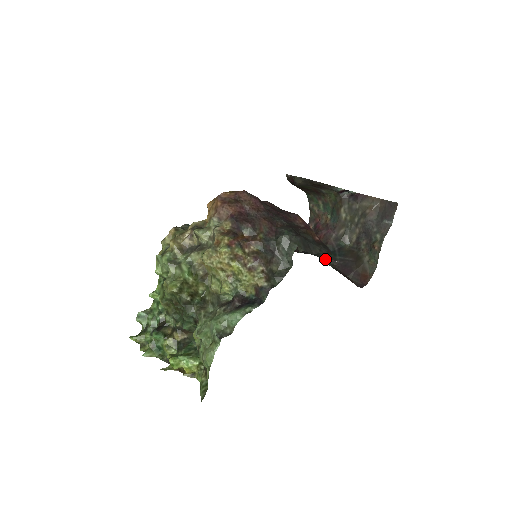
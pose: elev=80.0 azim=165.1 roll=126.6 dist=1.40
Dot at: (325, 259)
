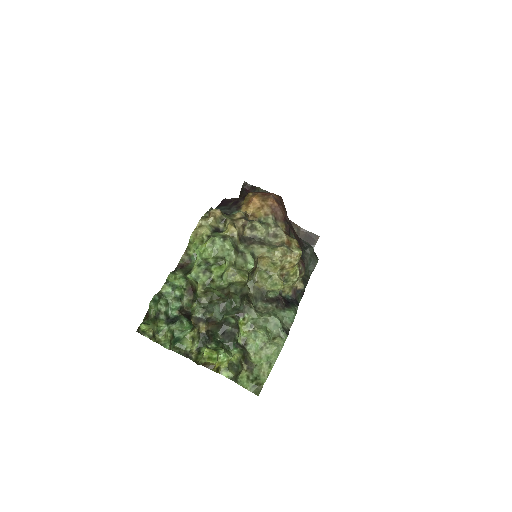
Dot at: occluded
